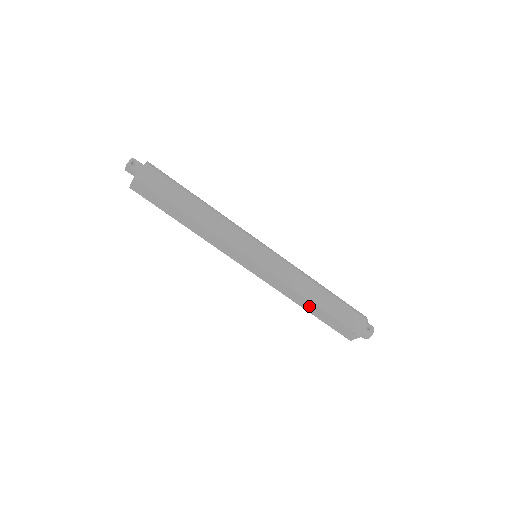
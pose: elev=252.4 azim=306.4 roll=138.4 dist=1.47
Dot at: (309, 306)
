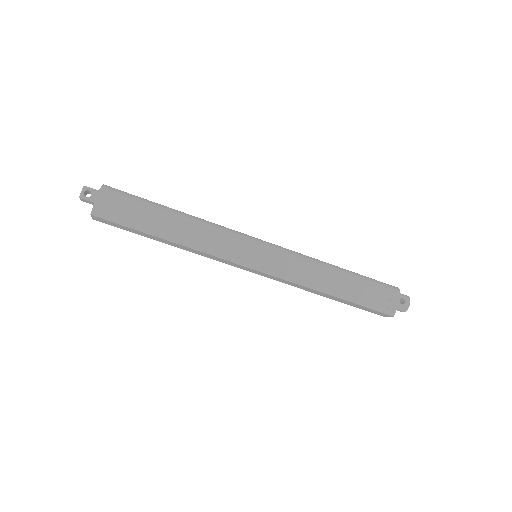
Dot at: (328, 296)
